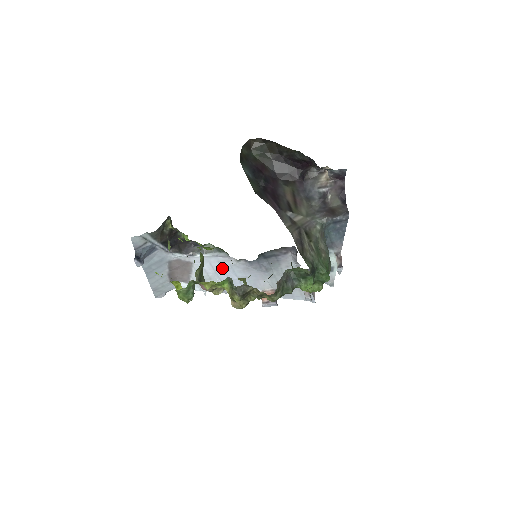
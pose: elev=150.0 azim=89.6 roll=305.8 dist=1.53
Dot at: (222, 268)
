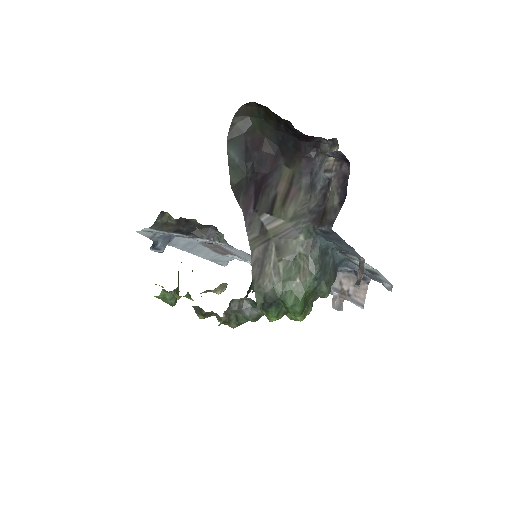
Dot at: occluded
